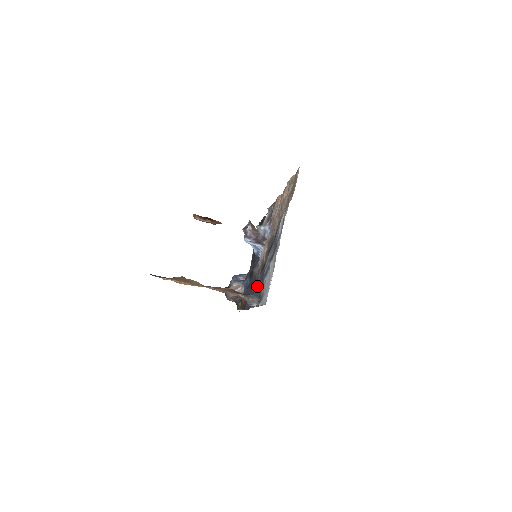
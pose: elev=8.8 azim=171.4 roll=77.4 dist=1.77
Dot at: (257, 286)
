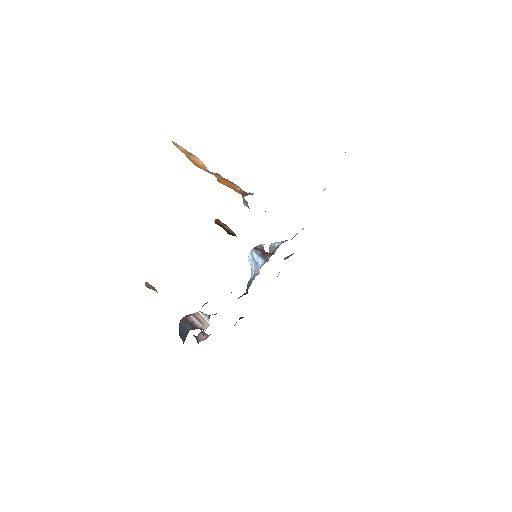
Dot at: occluded
